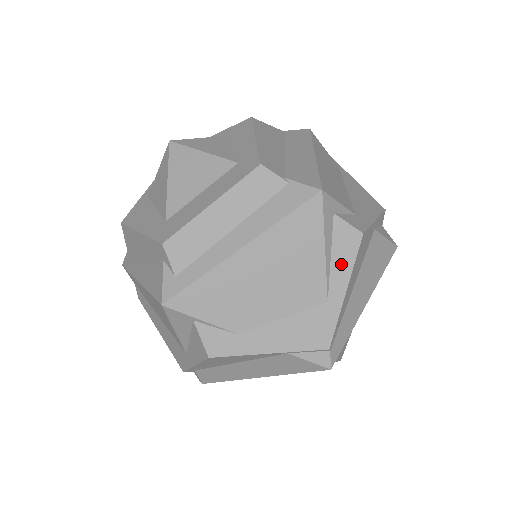
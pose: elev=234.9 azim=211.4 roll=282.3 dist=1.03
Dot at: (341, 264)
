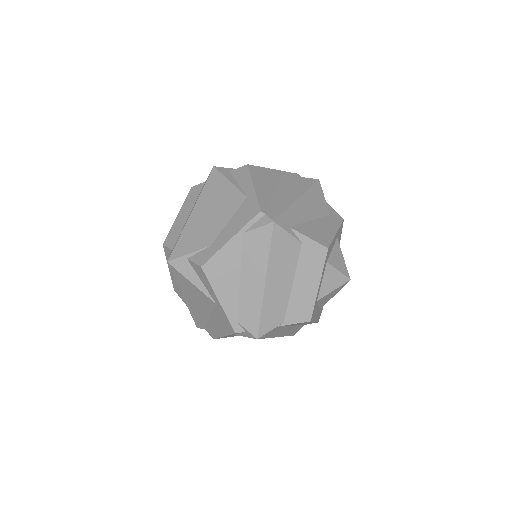
Dot at: (244, 181)
